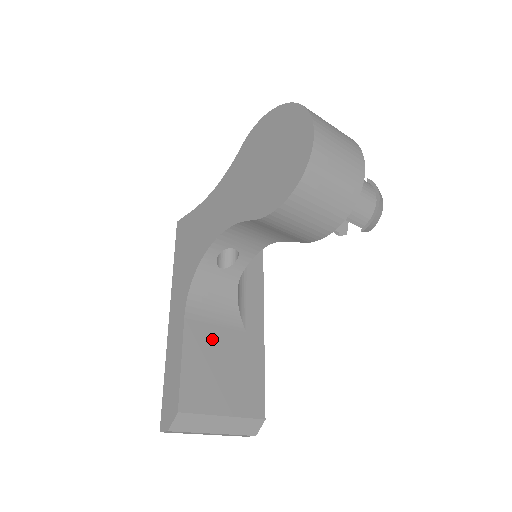
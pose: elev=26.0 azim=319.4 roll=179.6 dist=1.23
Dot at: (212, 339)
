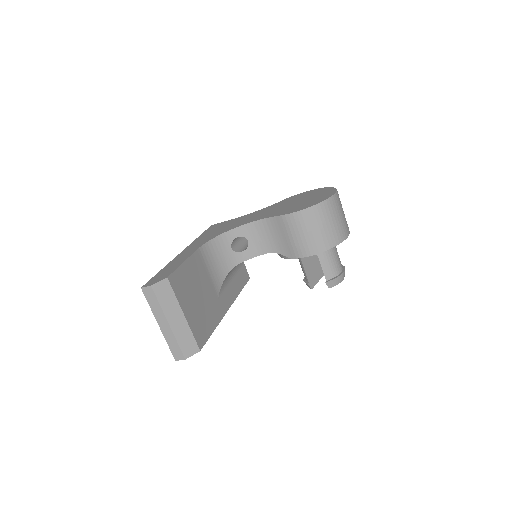
Dot at: (202, 276)
